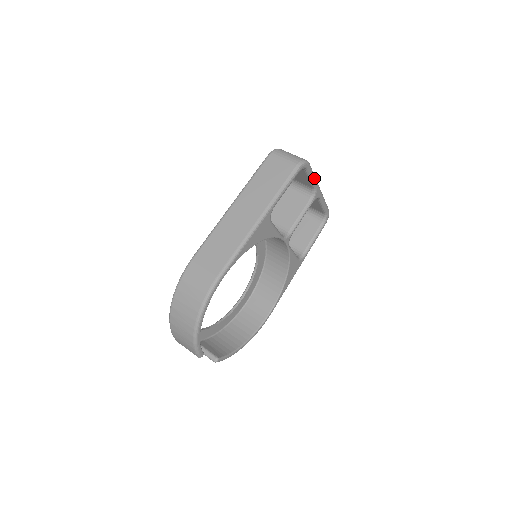
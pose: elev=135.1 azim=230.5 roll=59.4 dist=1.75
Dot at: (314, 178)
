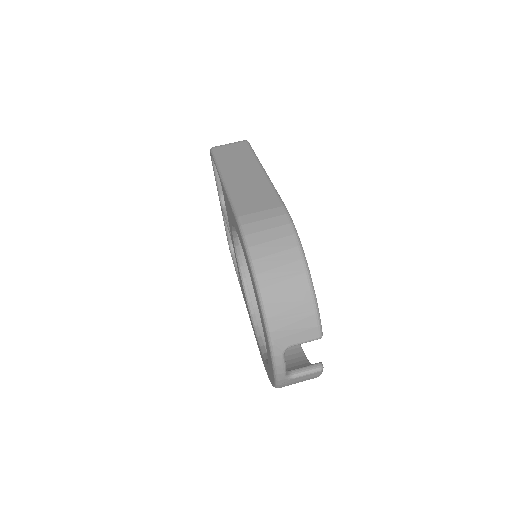
Dot at: occluded
